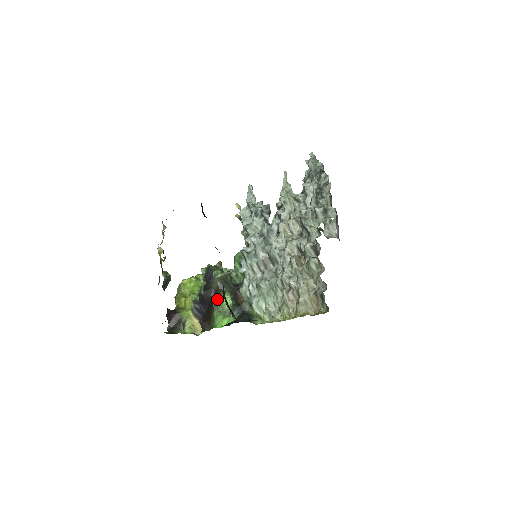
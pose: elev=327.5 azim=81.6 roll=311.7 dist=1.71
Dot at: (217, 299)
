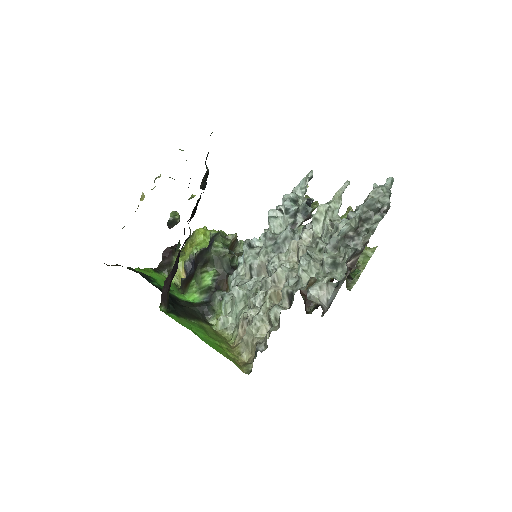
Dot at: (201, 270)
